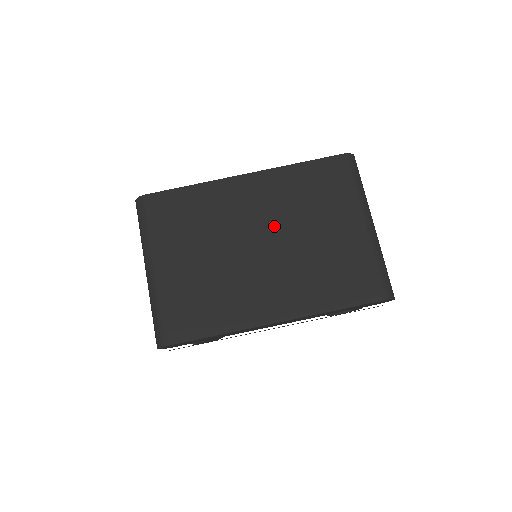
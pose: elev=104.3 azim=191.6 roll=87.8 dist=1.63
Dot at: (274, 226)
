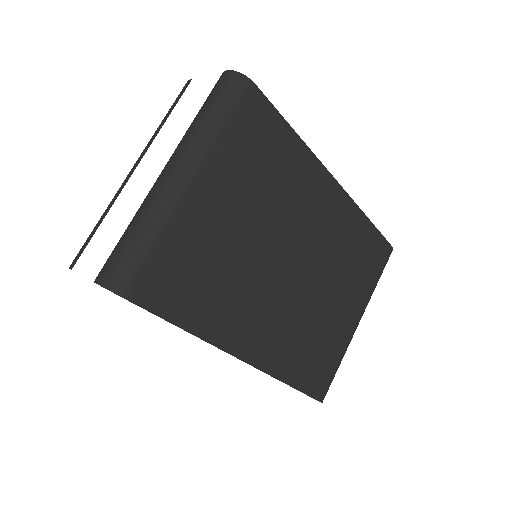
Dot at: (314, 259)
